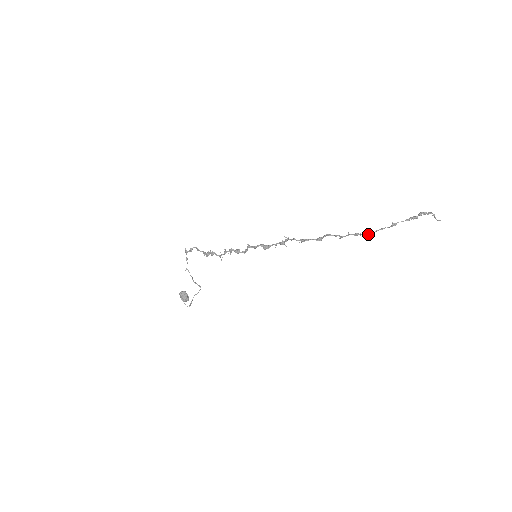
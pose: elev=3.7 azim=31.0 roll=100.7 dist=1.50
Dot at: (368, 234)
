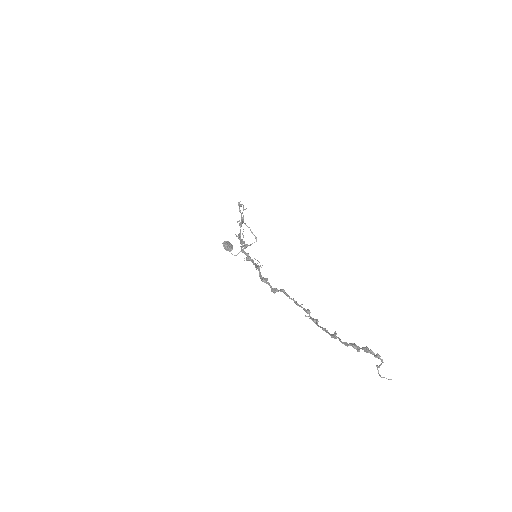
Dot at: (314, 322)
